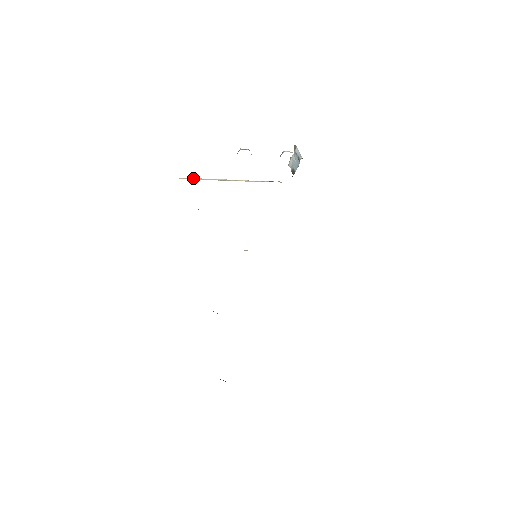
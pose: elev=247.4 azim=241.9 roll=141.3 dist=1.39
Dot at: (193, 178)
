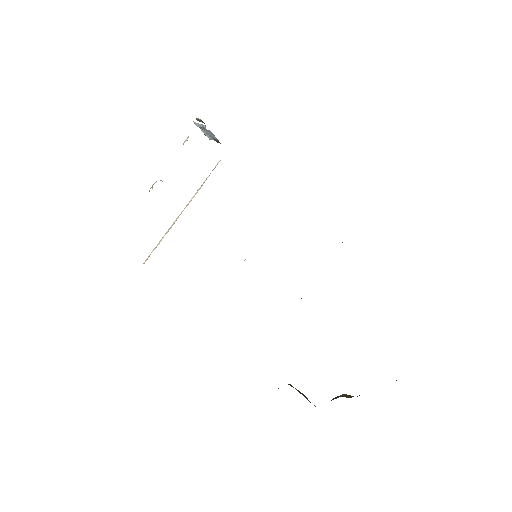
Dot at: (154, 249)
